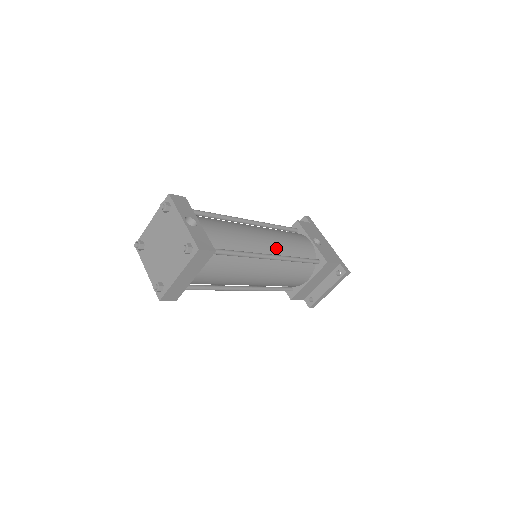
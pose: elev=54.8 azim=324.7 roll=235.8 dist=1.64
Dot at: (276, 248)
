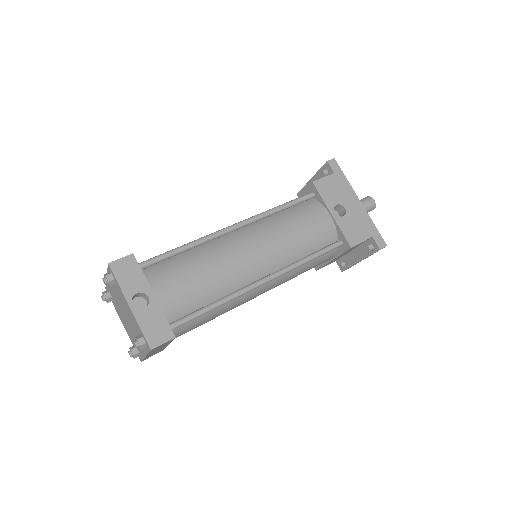
Dot at: (273, 261)
